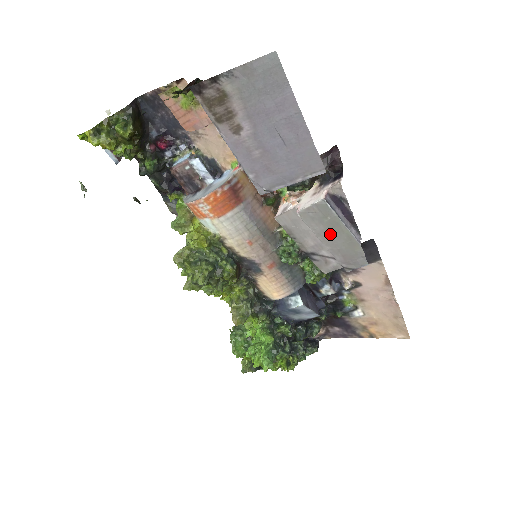
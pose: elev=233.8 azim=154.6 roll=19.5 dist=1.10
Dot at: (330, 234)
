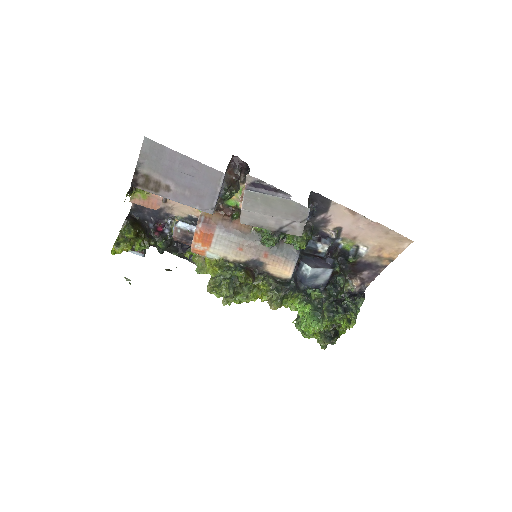
Dot at: (270, 207)
